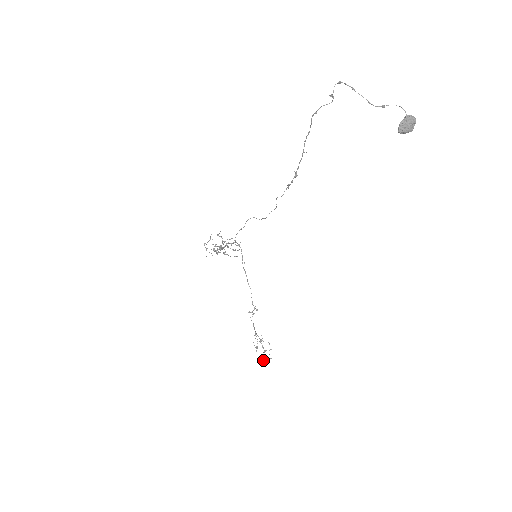
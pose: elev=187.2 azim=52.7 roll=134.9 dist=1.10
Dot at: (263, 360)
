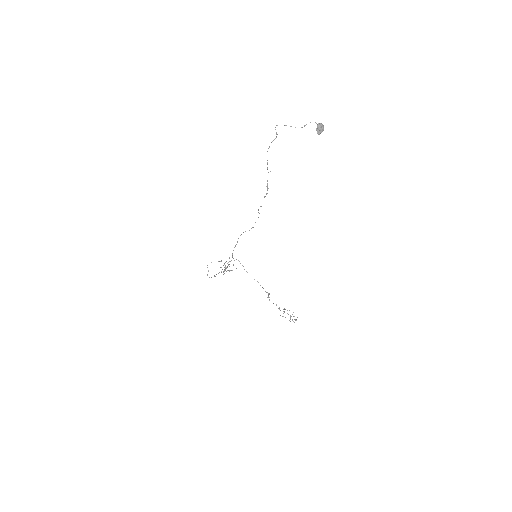
Dot at: occluded
